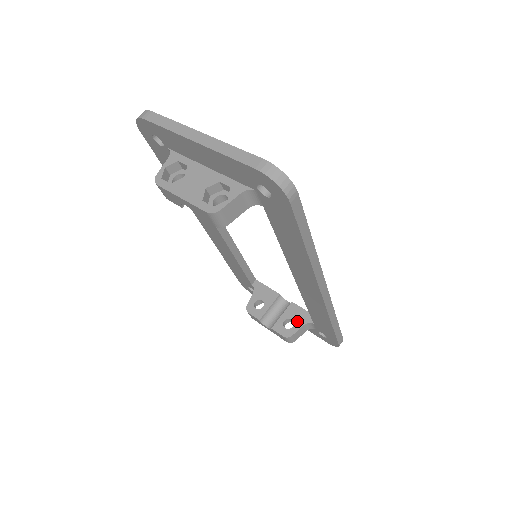
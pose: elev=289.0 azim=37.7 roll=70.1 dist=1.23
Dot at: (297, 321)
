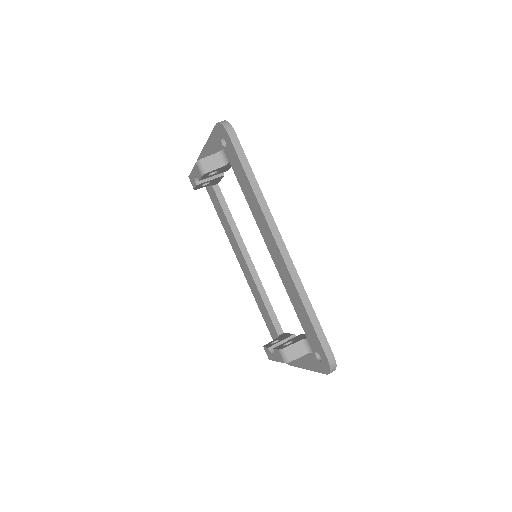
Dot at: (295, 340)
